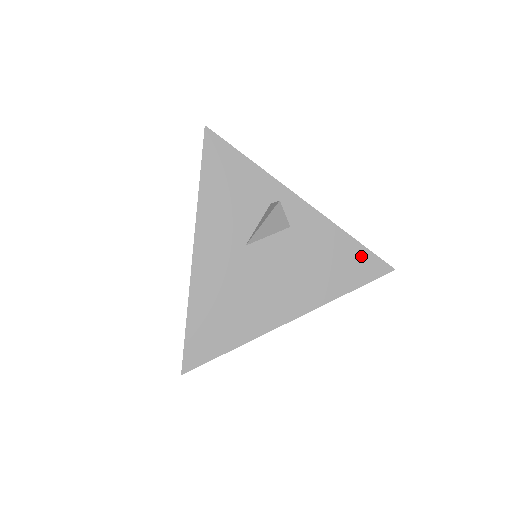
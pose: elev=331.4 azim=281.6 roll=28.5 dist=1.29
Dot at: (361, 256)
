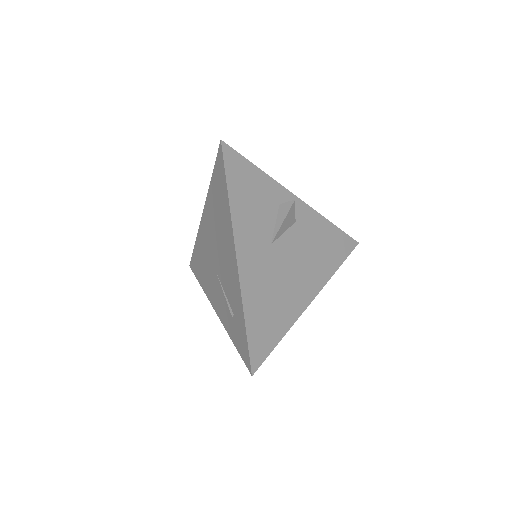
Dot at: (340, 237)
